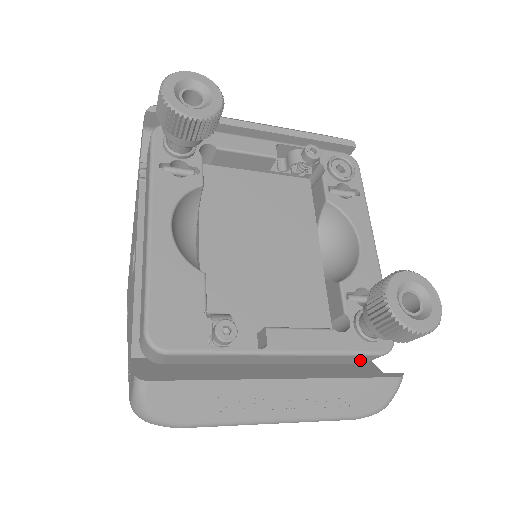
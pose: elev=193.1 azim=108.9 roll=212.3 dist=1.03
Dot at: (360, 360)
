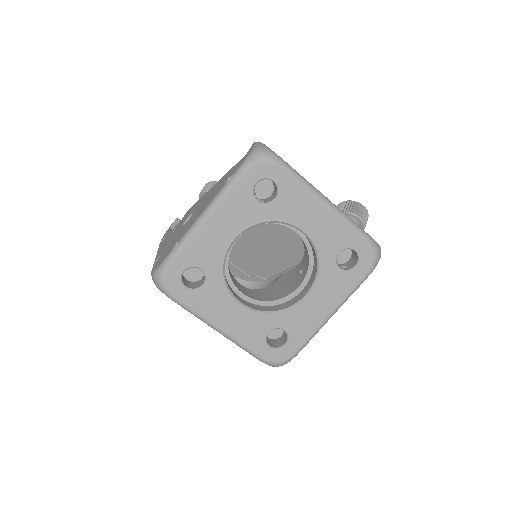
Dot at: occluded
